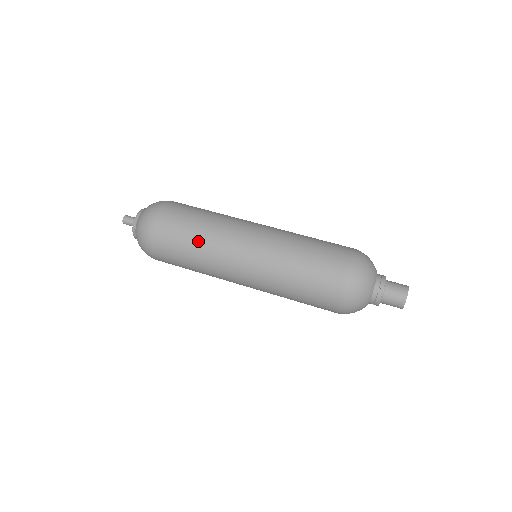
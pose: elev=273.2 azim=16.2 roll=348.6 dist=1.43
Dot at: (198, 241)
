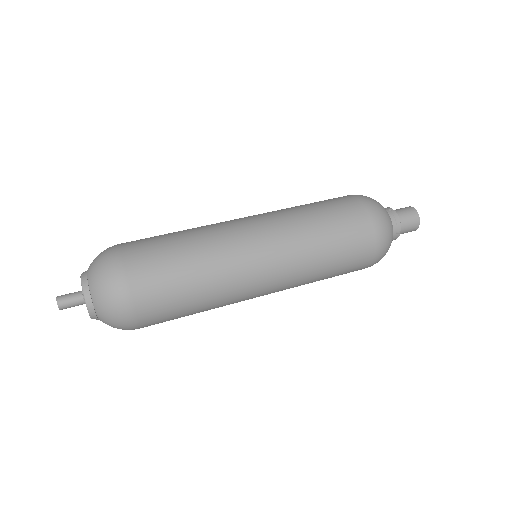
Dot at: (204, 300)
